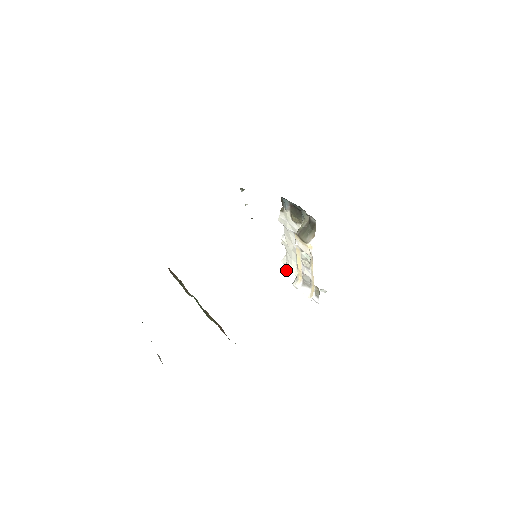
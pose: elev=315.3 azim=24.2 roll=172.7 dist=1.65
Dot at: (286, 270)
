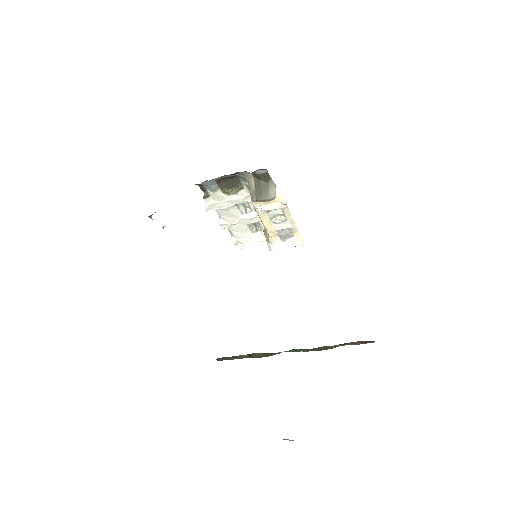
Dot at: (240, 248)
